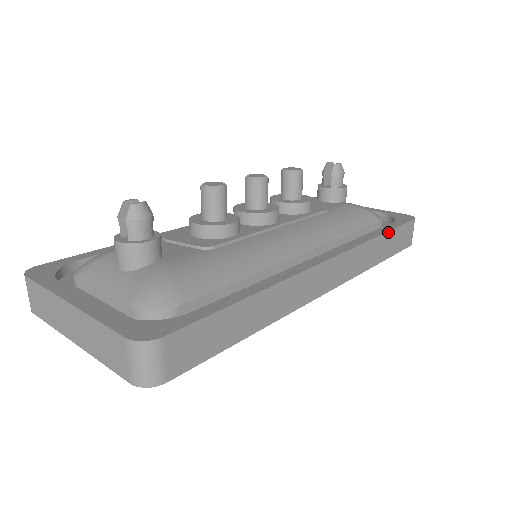
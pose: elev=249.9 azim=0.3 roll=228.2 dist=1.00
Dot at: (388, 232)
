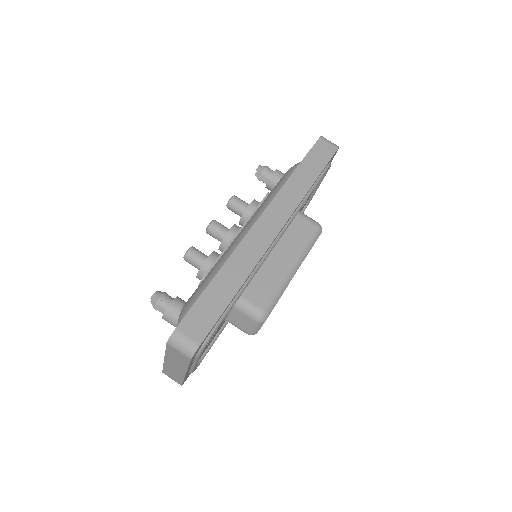
Dot at: (300, 165)
